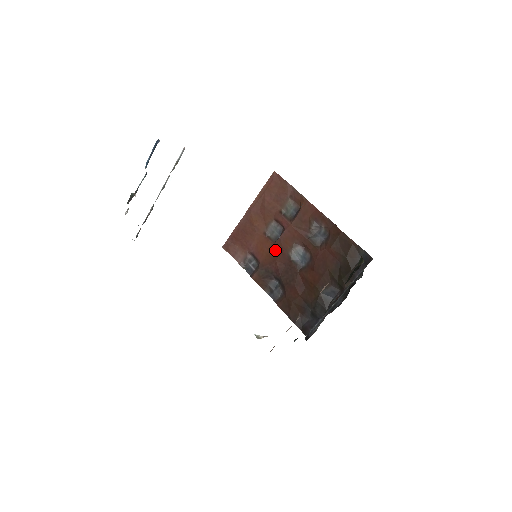
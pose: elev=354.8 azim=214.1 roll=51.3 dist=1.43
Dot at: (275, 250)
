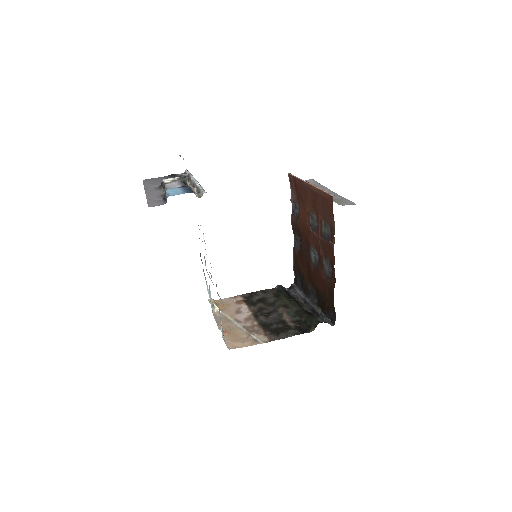
Dot at: (306, 231)
